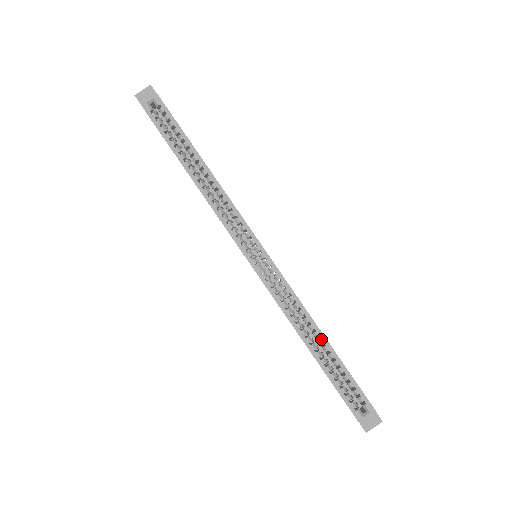
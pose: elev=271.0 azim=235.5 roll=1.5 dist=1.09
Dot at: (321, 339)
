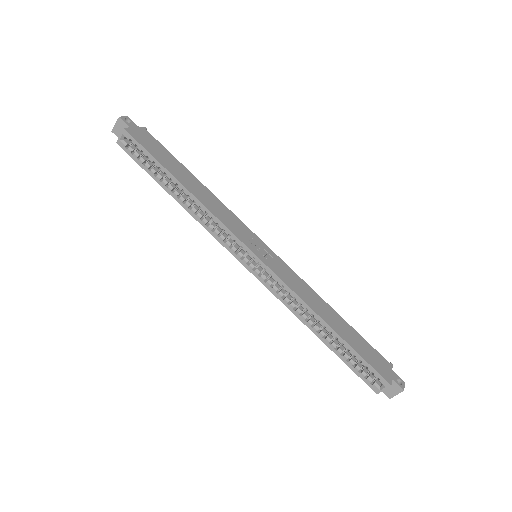
Dot at: (326, 328)
